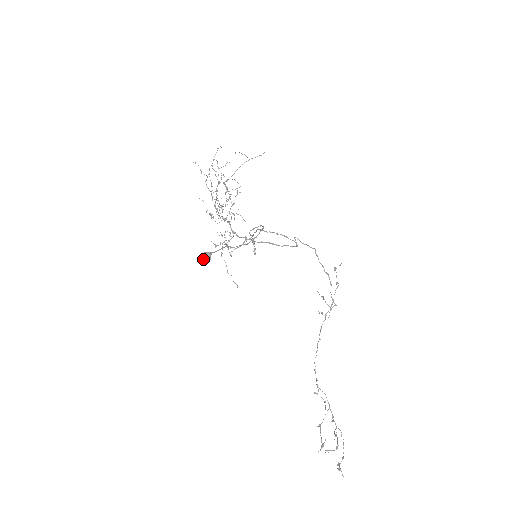
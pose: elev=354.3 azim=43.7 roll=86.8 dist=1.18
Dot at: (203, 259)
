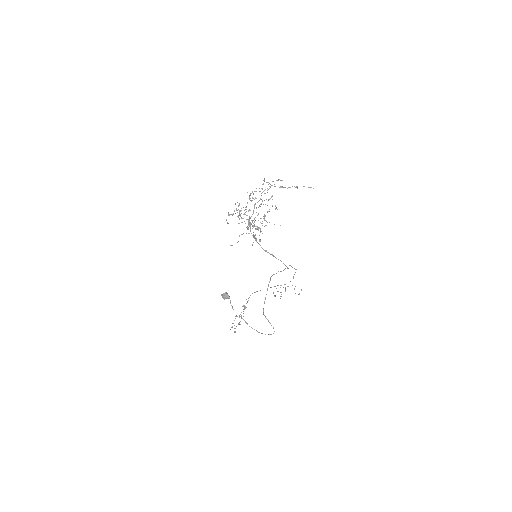
Dot at: (223, 298)
